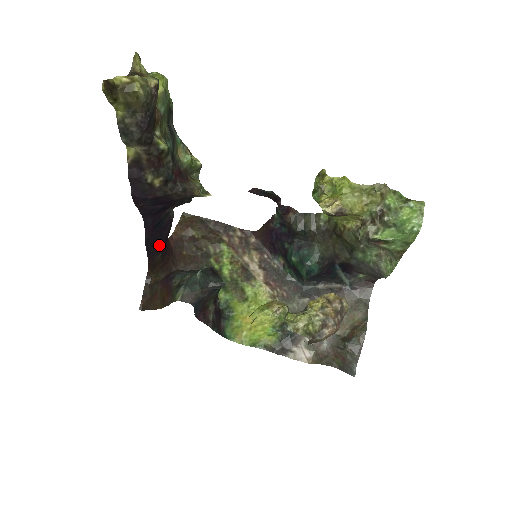
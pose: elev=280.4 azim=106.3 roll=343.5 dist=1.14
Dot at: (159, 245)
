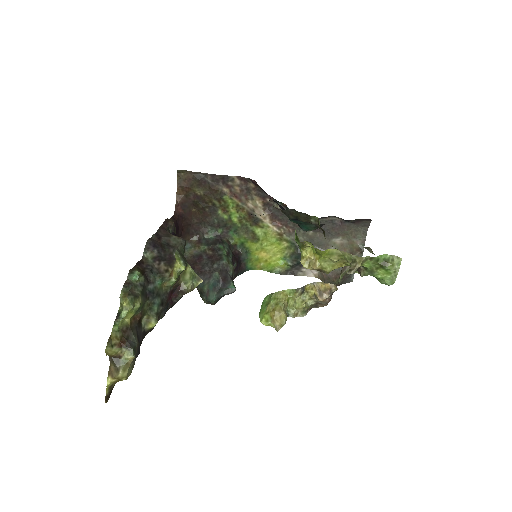
Dot at: occluded
